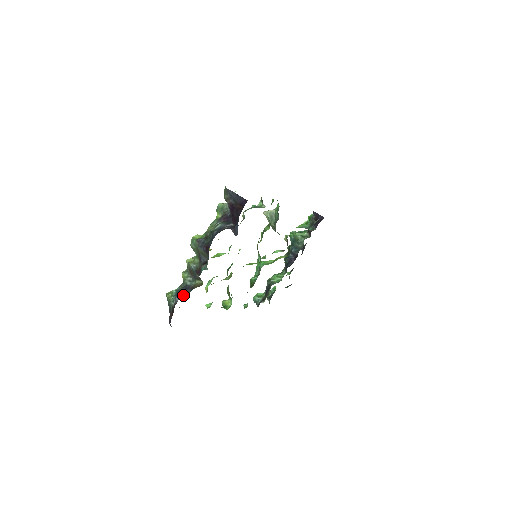
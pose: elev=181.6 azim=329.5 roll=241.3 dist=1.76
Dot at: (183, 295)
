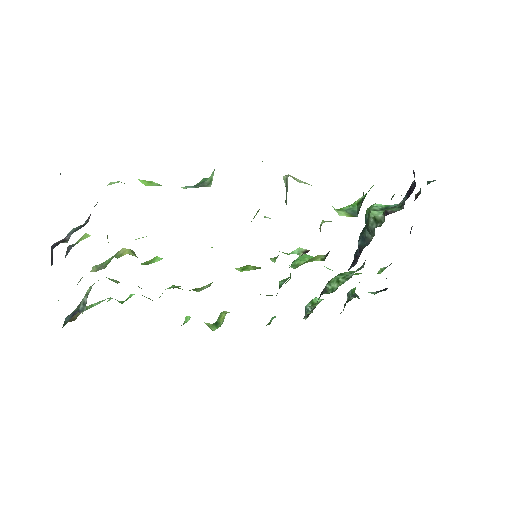
Dot at: occluded
